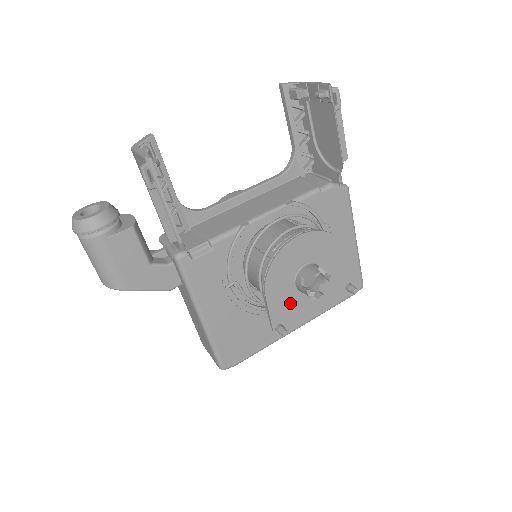
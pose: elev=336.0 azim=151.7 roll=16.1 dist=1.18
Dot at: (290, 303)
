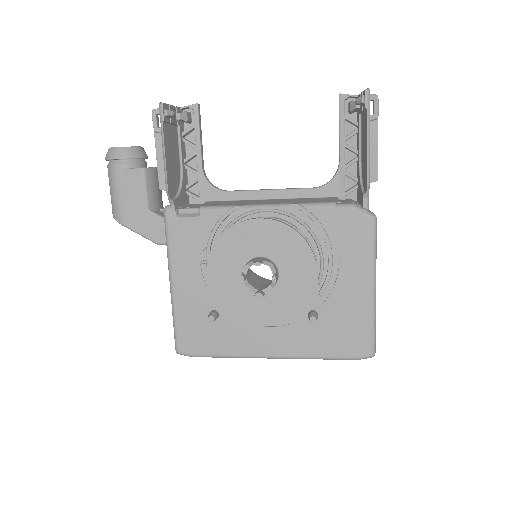
Dot at: (233, 292)
